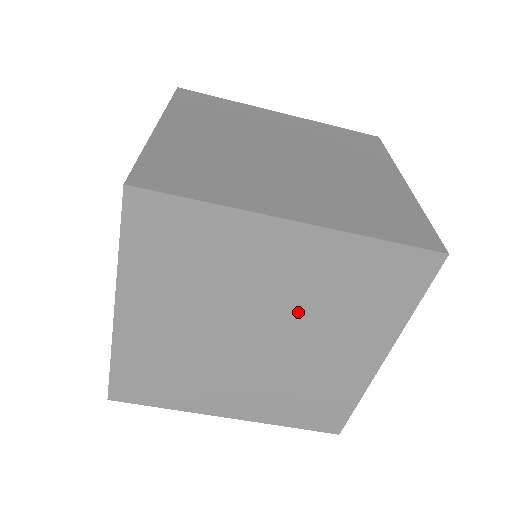
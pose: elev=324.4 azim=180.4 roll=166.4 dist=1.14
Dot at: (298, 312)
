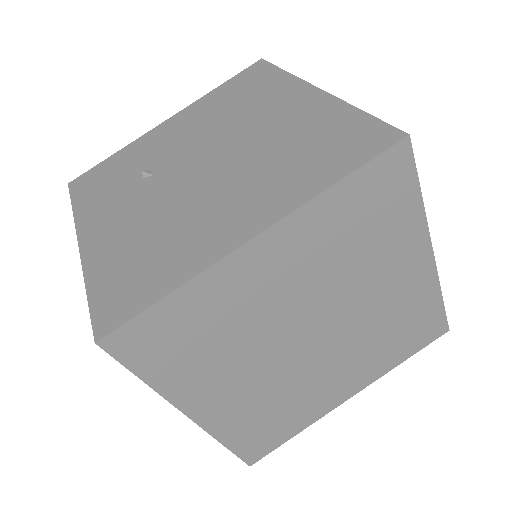
Dot at: (358, 328)
